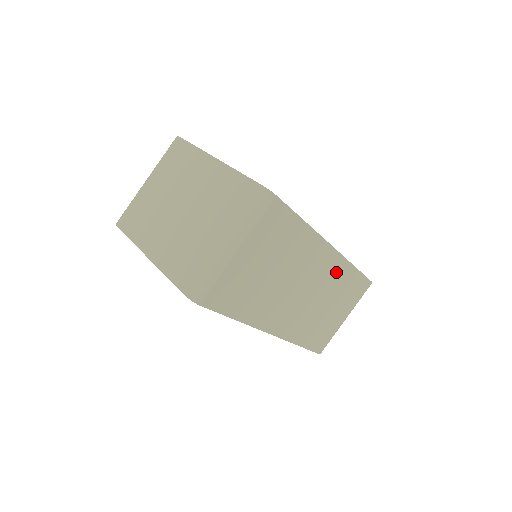
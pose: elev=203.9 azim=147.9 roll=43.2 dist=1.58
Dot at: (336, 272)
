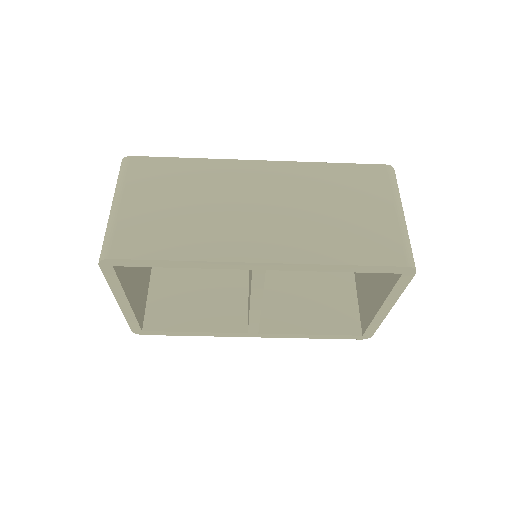
Dot at: (296, 177)
